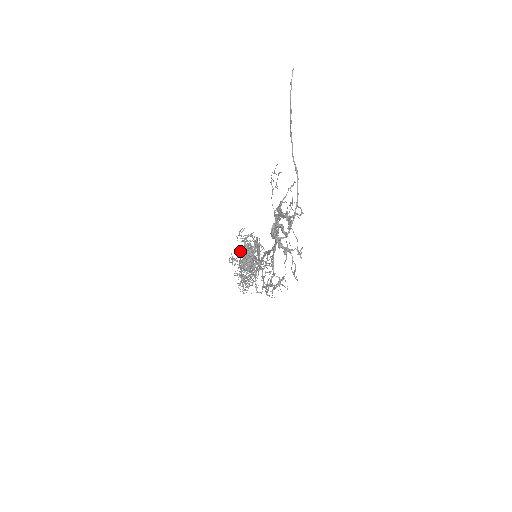
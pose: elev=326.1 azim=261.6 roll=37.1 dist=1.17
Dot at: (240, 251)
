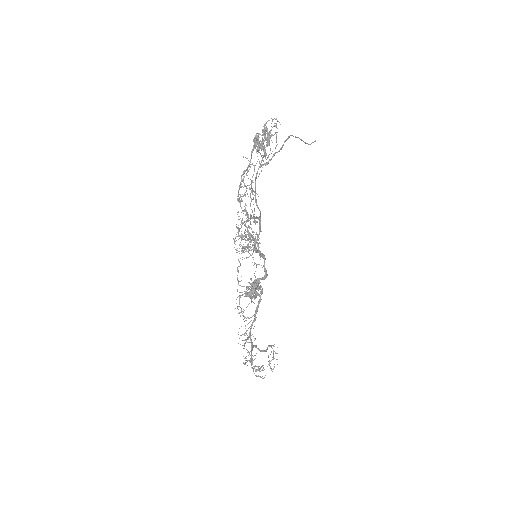
Dot at: (250, 286)
